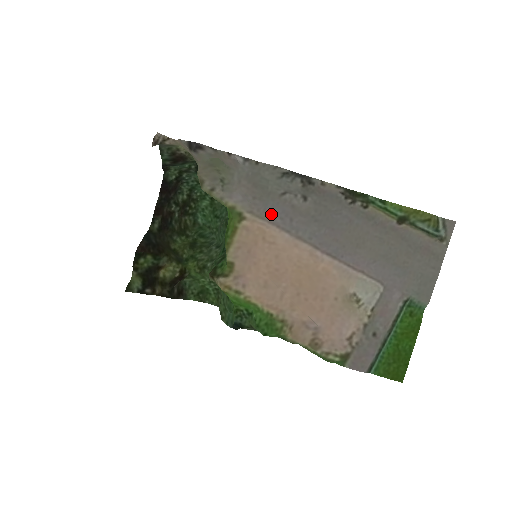
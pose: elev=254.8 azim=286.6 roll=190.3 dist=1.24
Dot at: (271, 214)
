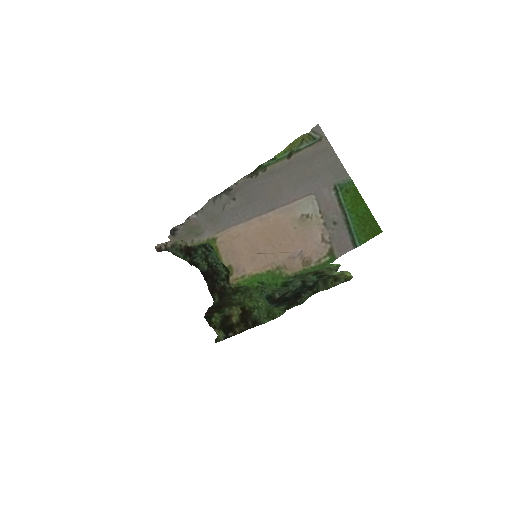
Dot at: (226, 223)
